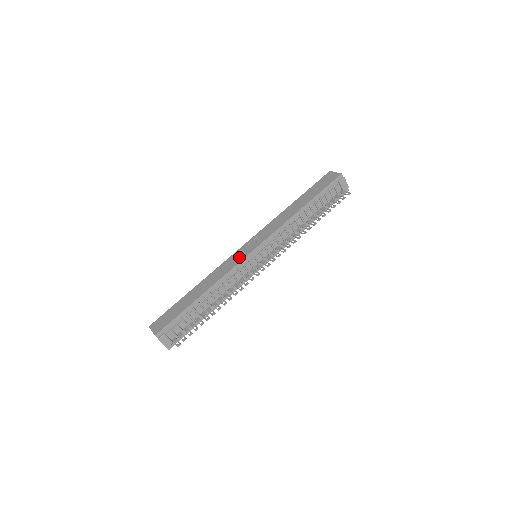
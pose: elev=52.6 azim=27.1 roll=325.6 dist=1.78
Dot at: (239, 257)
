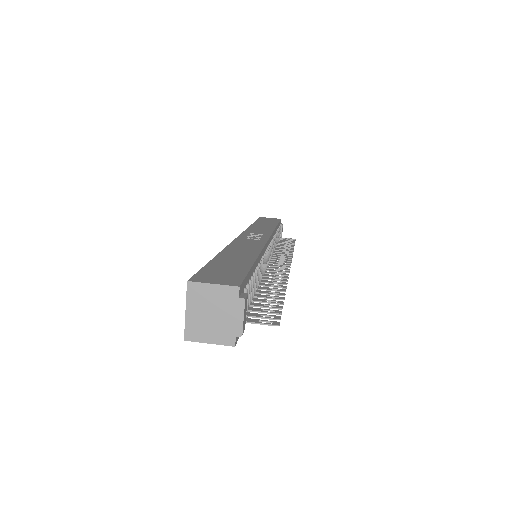
Dot at: (256, 240)
